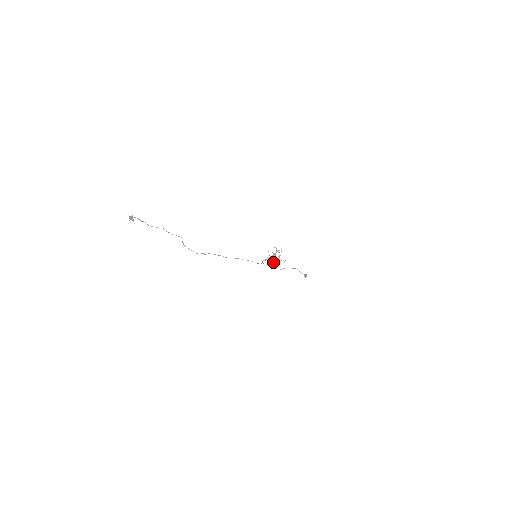
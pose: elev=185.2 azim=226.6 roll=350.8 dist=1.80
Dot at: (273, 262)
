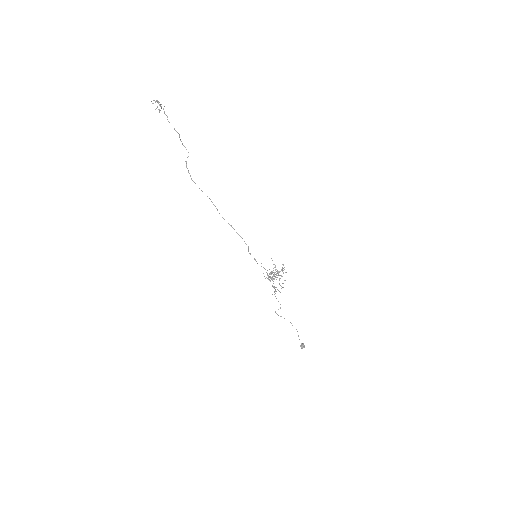
Dot at: (270, 277)
